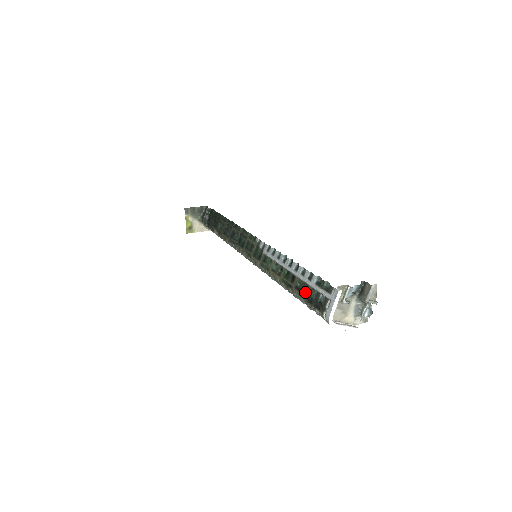
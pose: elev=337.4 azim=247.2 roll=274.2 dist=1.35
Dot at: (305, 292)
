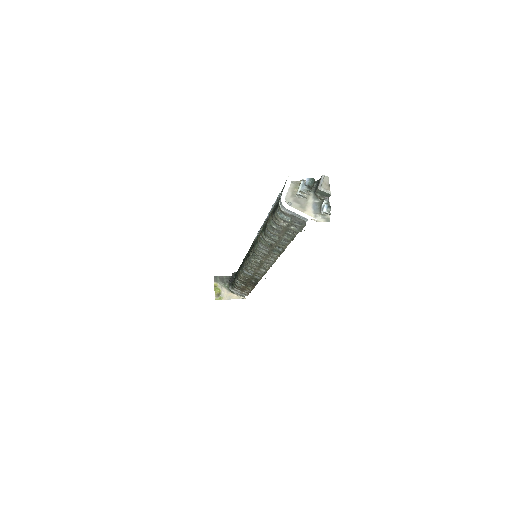
Dot at: (272, 211)
